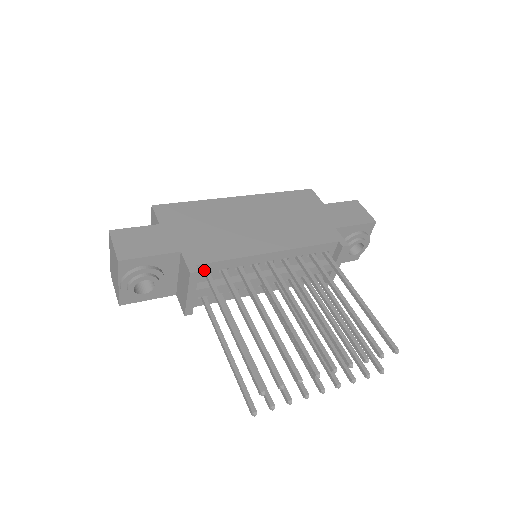
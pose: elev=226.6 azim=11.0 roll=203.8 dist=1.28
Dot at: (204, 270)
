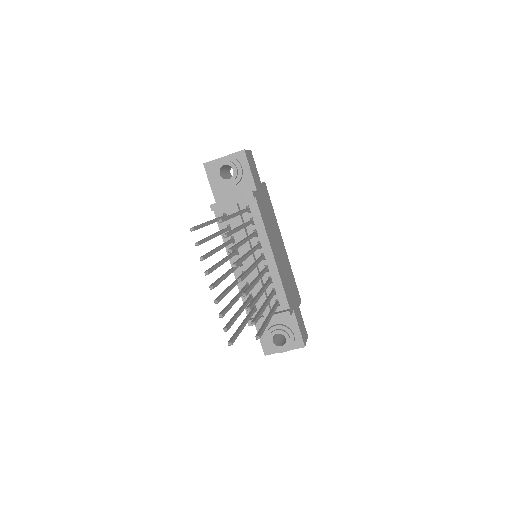
Dot at: (251, 206)
